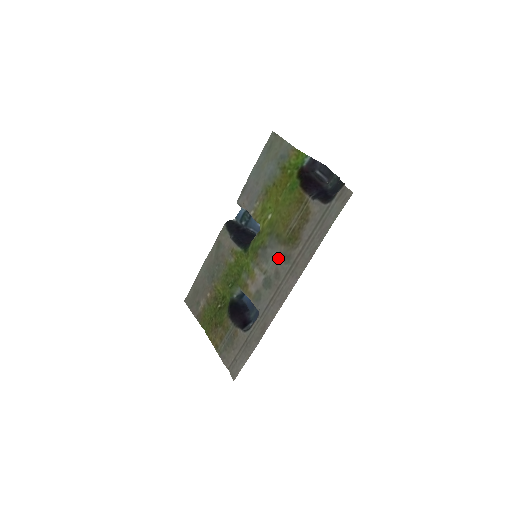
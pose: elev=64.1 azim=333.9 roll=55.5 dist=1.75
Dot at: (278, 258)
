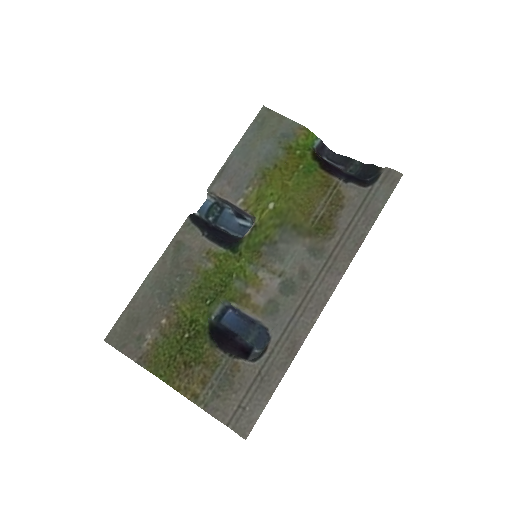
Dot at: (302, 253)
